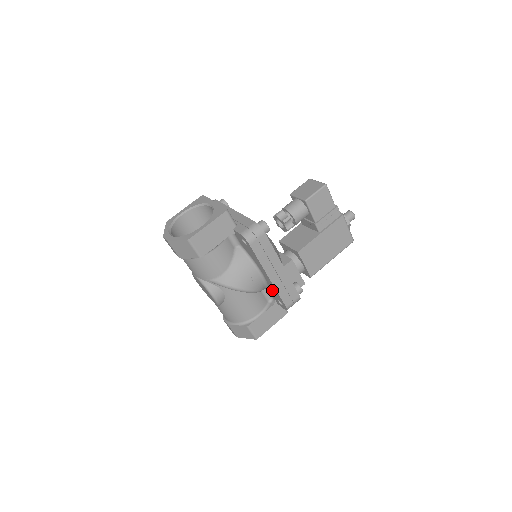
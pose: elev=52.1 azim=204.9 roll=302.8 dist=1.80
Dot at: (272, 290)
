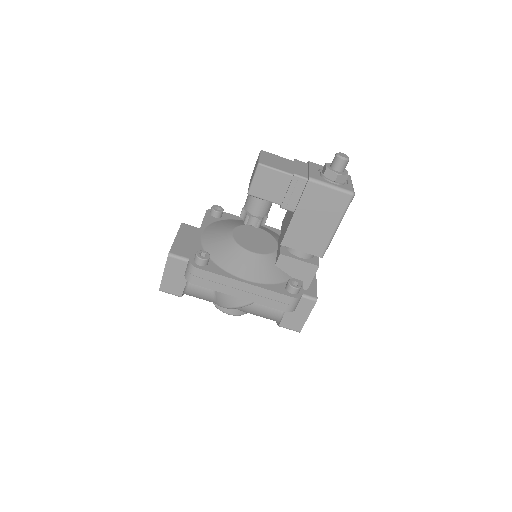
Dot at: occluded
